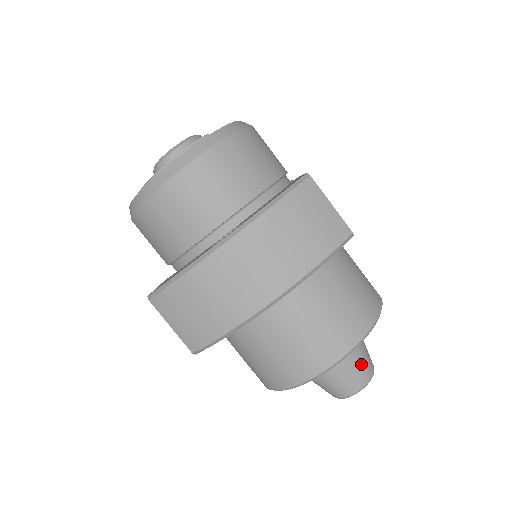
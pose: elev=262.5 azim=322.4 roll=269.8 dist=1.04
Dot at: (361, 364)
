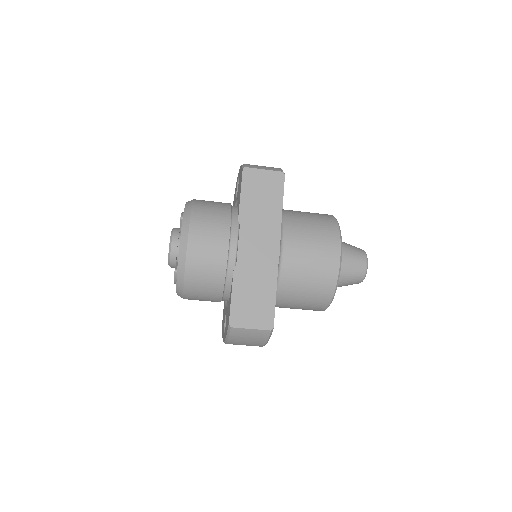
Dot at: (351, 281)
